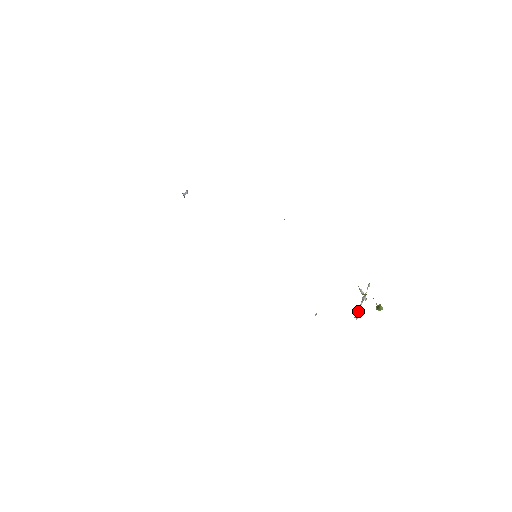
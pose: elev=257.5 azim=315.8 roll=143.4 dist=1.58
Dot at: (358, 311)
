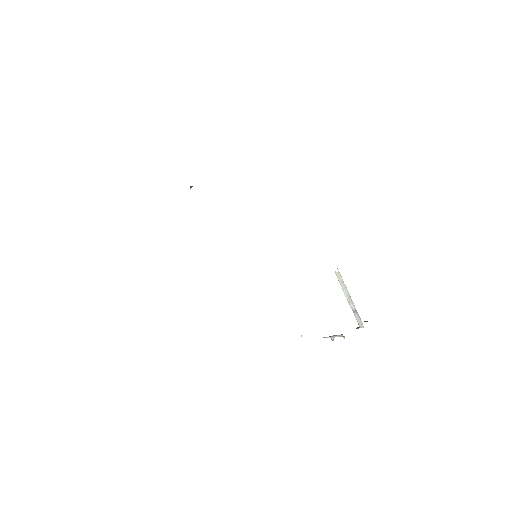
Dot at: occluded
